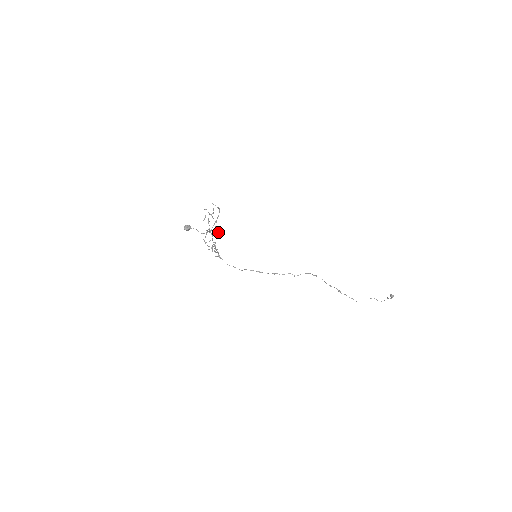
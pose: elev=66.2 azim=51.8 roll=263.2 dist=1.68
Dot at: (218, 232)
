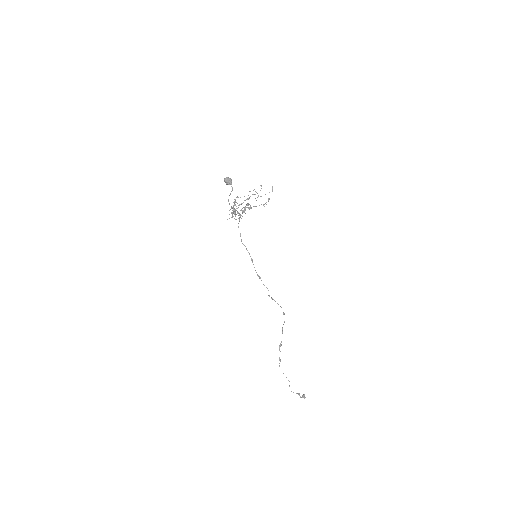
Dot at: (238, 218)
